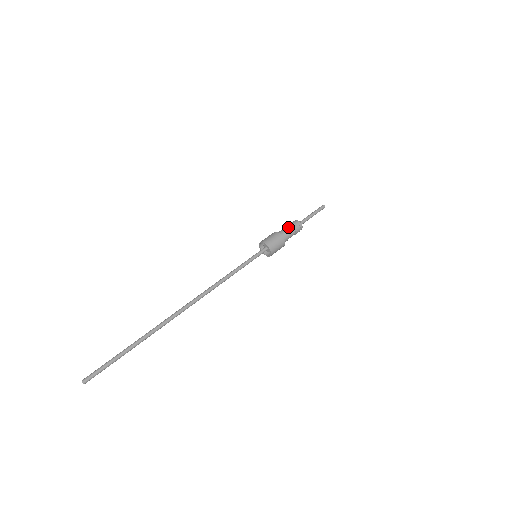
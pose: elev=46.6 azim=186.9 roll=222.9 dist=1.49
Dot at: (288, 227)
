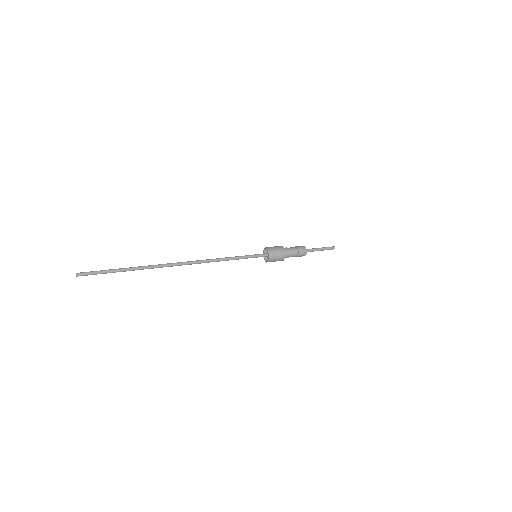
Dot at: (293, 247)
